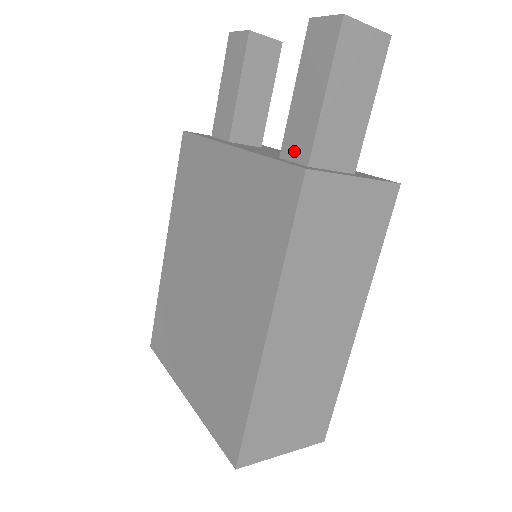
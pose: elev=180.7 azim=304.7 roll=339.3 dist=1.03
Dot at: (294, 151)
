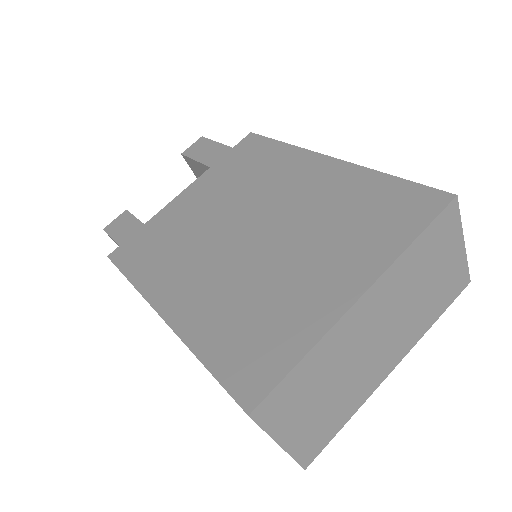
Dot at: occluded
